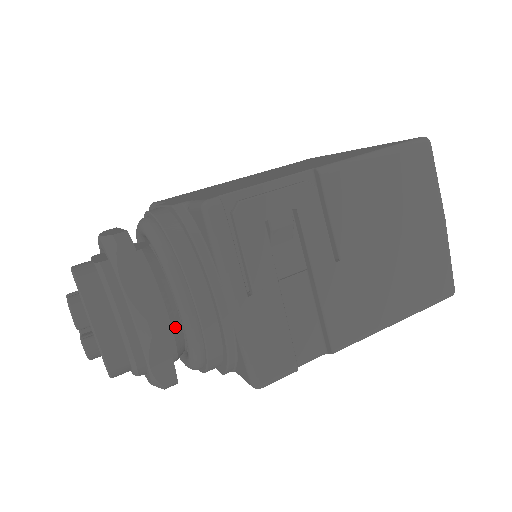
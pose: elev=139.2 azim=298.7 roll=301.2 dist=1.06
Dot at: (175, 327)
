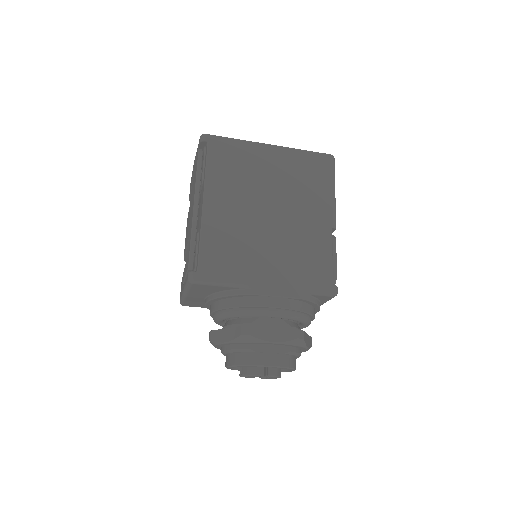
Dot at: occluded
